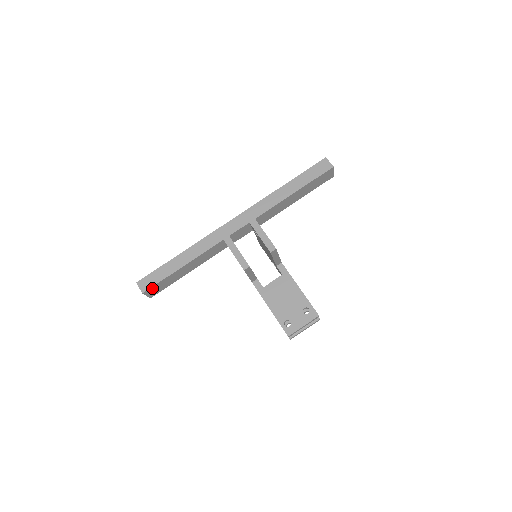
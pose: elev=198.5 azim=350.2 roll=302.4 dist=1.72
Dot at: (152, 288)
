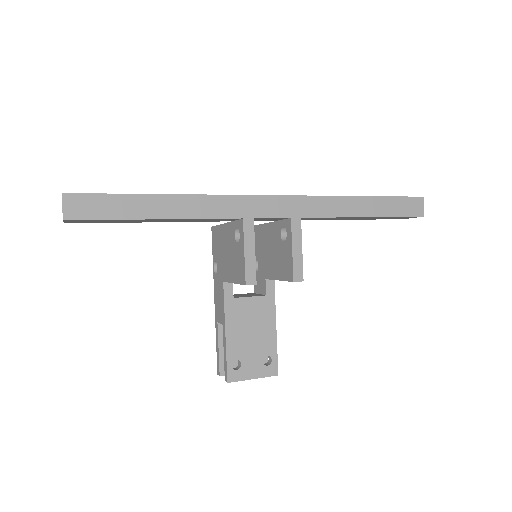
Dot at: (85, 219)
